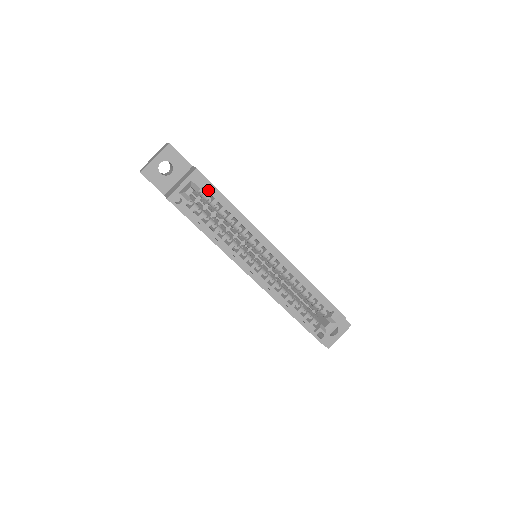
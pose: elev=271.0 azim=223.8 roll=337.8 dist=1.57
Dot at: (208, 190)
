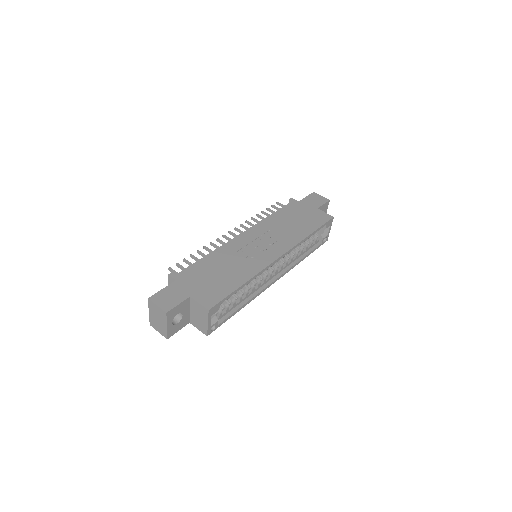
Dot at: occluded
